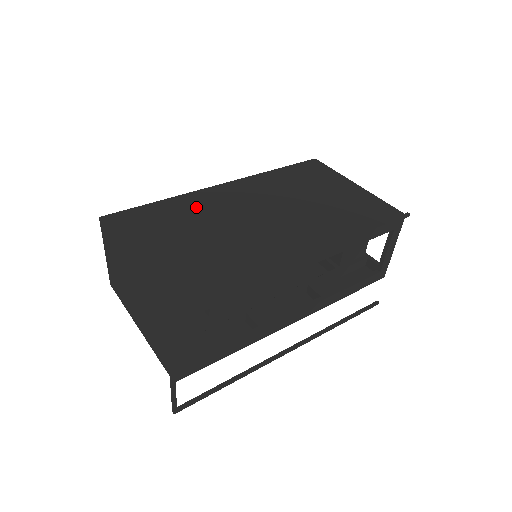
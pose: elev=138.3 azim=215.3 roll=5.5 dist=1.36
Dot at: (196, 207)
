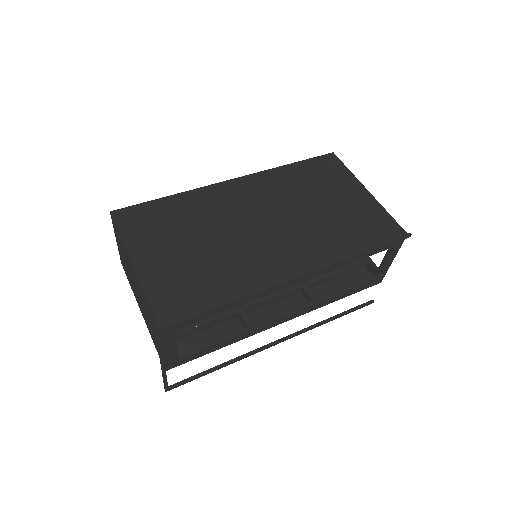
Dot at: (202, 207)
